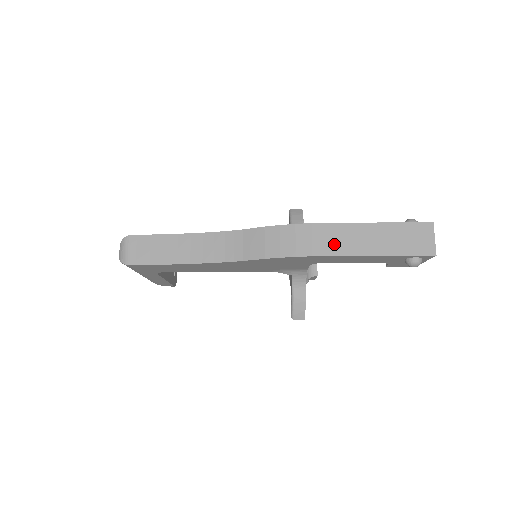
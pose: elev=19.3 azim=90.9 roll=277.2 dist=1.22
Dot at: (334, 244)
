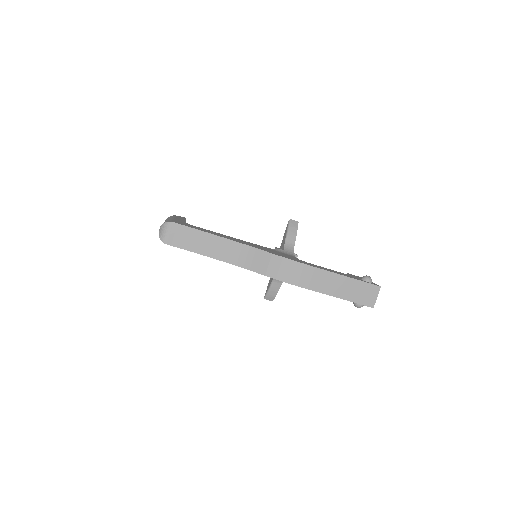
Dot at: (314, 282)
